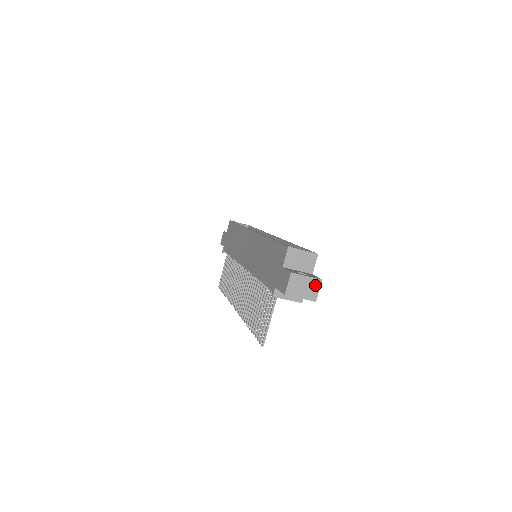
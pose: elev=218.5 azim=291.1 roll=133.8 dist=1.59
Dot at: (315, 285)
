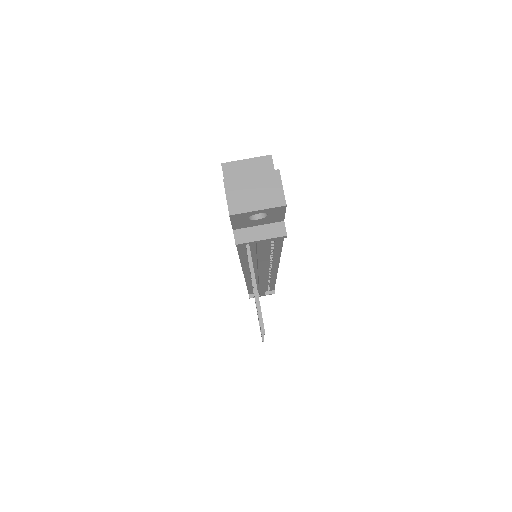
Dot at: (271, 182)
